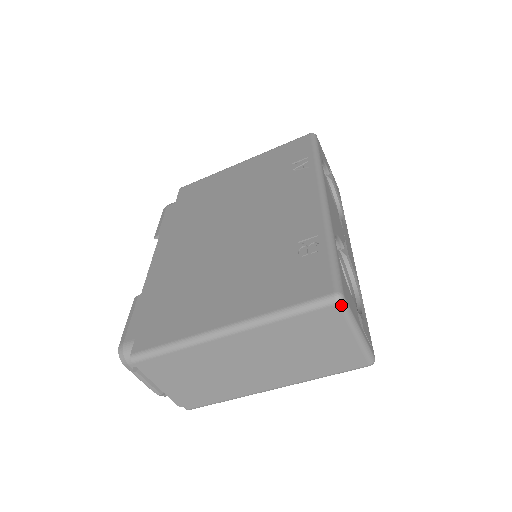
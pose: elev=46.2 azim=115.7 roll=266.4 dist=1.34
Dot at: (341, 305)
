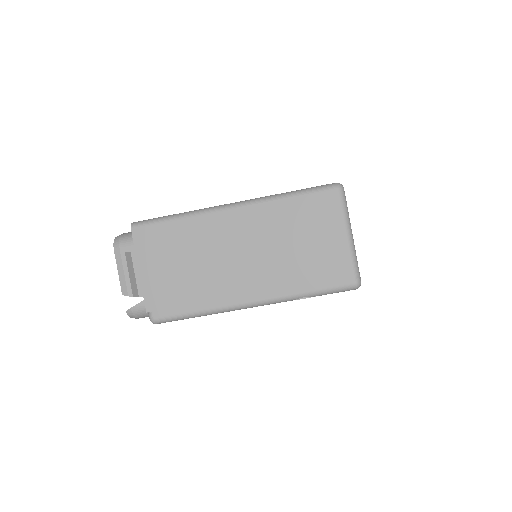
Dot at: (340, 192)
